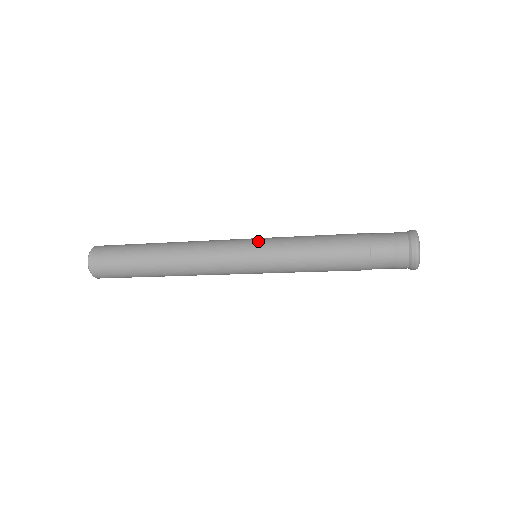
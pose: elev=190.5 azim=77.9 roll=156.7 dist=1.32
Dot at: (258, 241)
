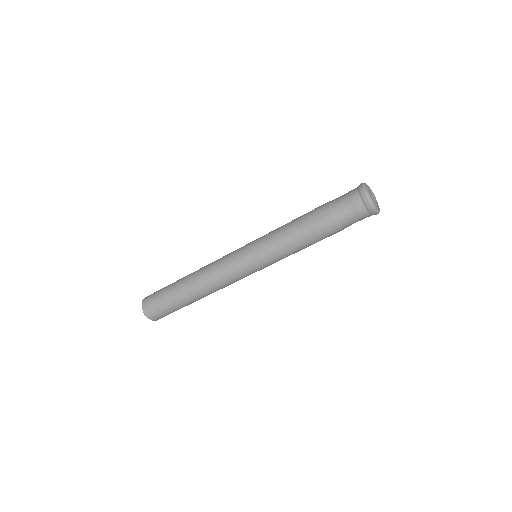
Dot at: occluded
